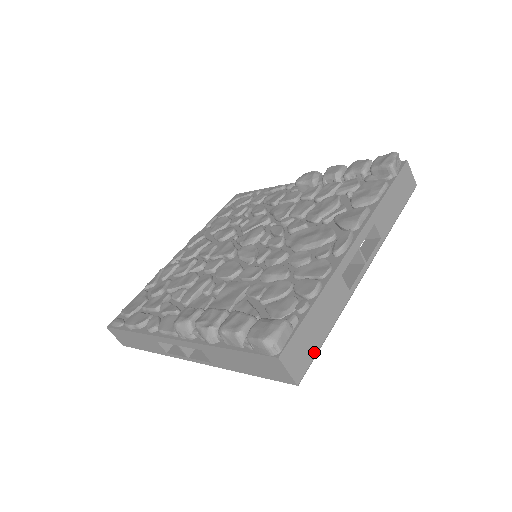
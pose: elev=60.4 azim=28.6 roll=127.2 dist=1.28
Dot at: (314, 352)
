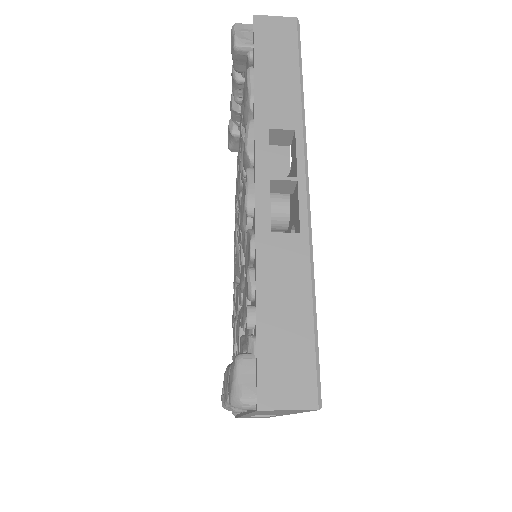
Dot at: (309, 350)
